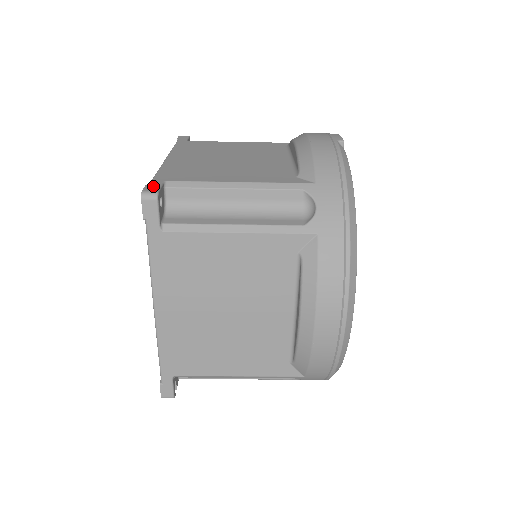
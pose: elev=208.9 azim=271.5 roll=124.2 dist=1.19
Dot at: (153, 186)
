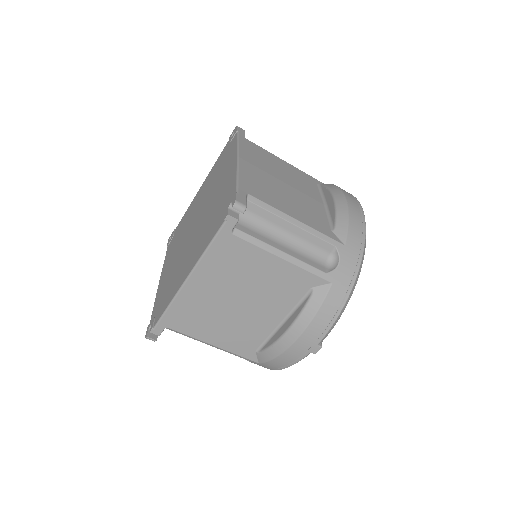
Dot at: occluded
